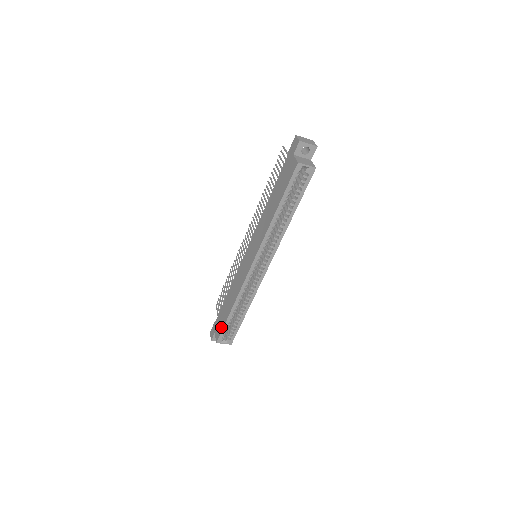
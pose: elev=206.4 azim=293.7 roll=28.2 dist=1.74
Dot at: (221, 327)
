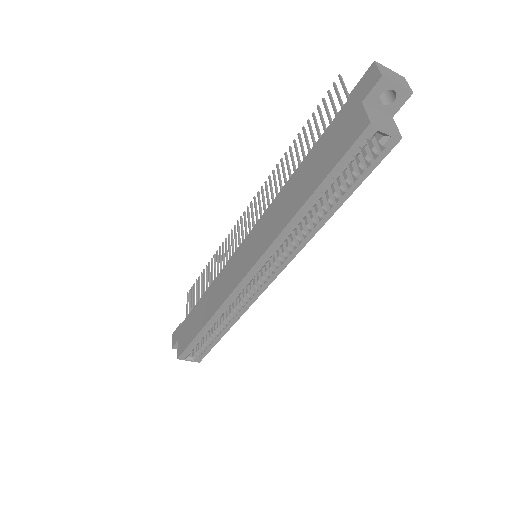
Dot at: (187, 341)
